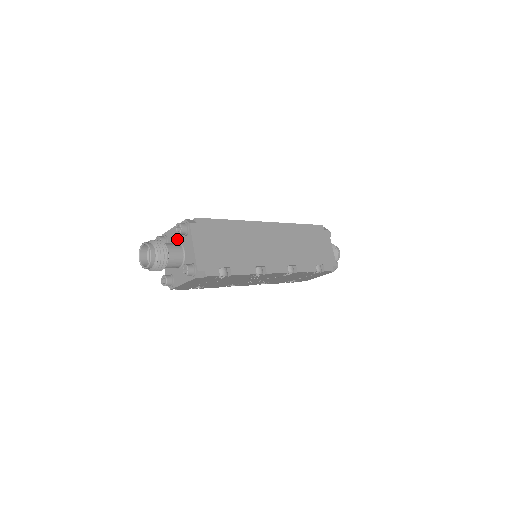
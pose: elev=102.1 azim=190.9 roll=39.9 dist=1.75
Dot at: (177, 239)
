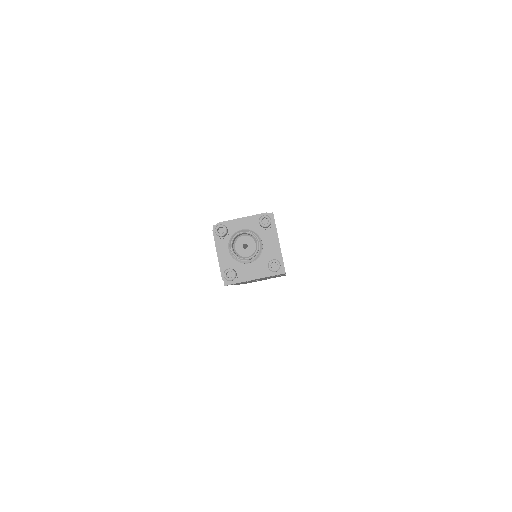
Dot at: occluded
